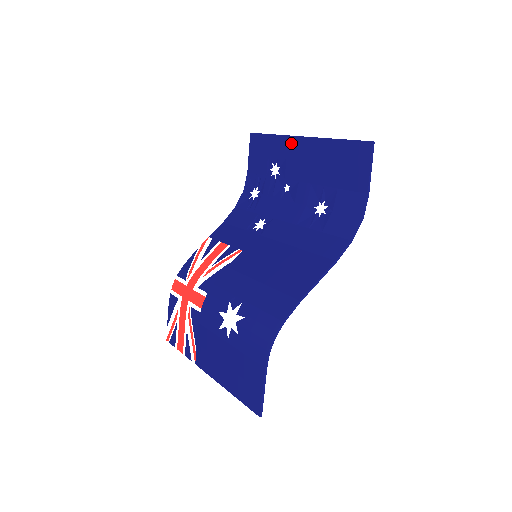
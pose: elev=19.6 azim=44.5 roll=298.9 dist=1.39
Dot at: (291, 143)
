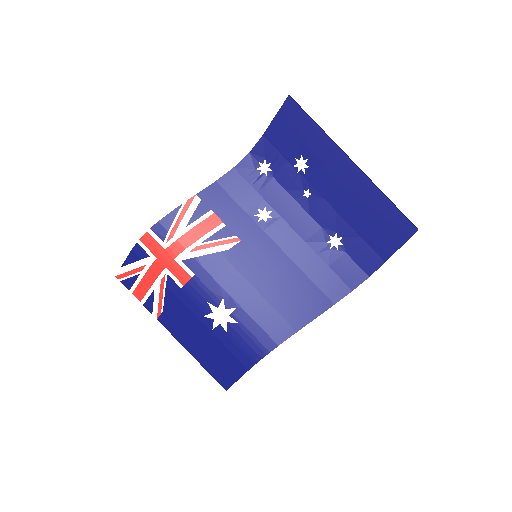
Dot at: (336, 157)
